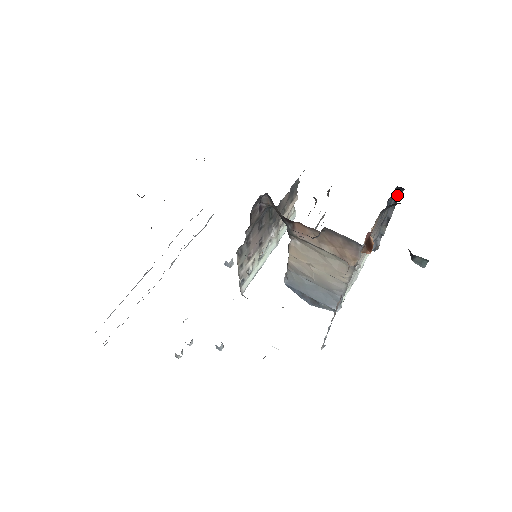
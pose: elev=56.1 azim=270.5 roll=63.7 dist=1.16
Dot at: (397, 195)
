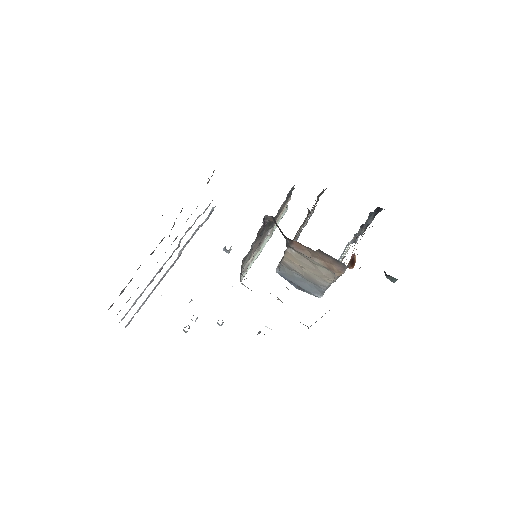
Dot at: (377, 211)
